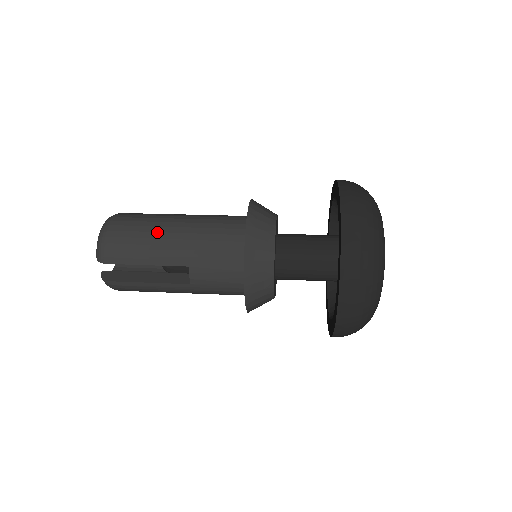
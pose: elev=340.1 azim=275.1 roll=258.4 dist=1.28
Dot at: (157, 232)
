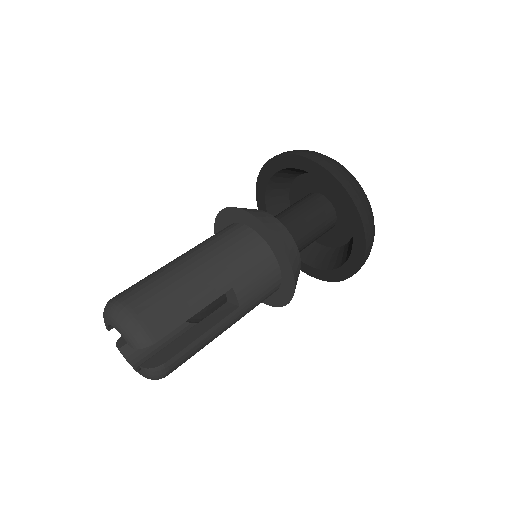
Dot at: (180, 278)
